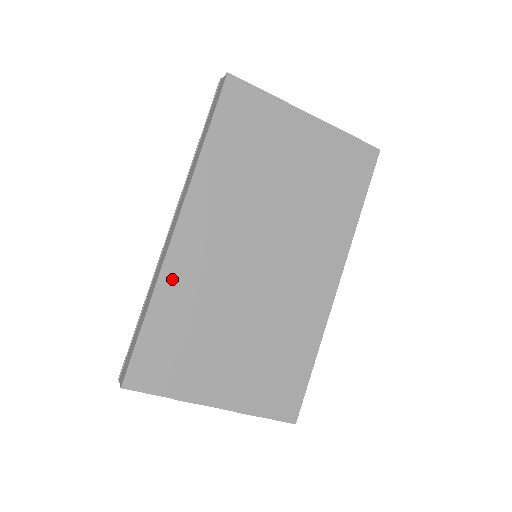
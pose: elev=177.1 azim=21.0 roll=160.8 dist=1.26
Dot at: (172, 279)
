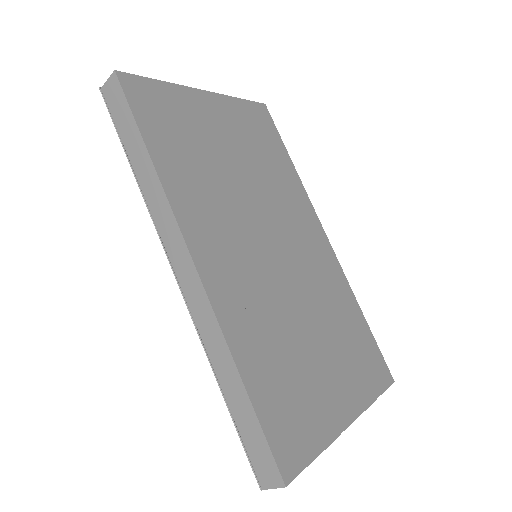
Dot at: (233, 323)
